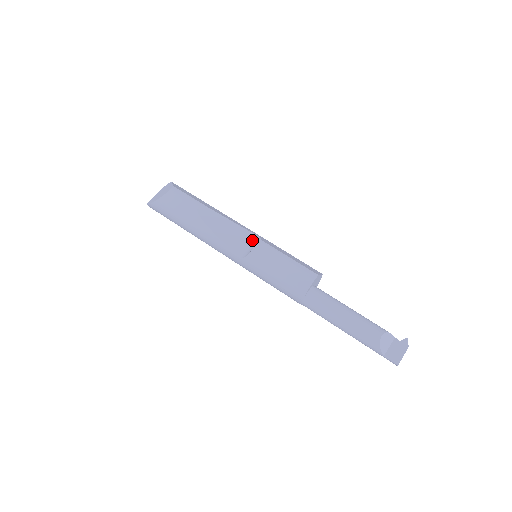
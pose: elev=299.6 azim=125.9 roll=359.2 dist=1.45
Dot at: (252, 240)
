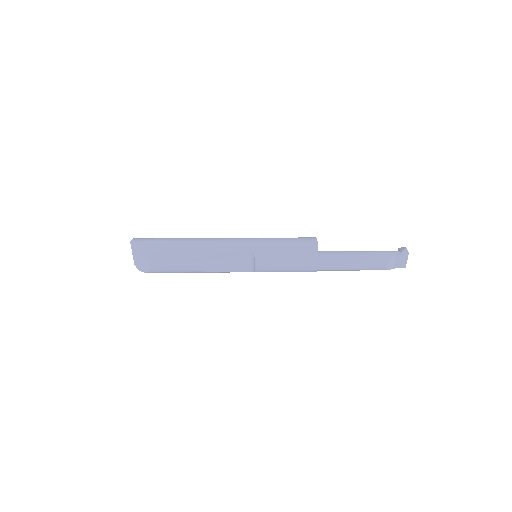
Dot at: (246, 255)
